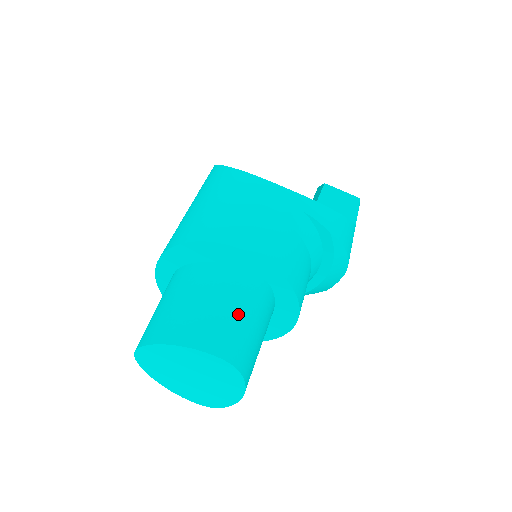
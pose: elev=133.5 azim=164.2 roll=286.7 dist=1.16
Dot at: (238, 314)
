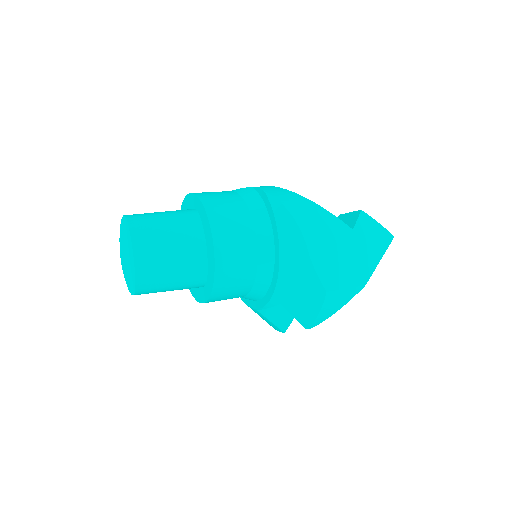
Dot at: (158, 212)
